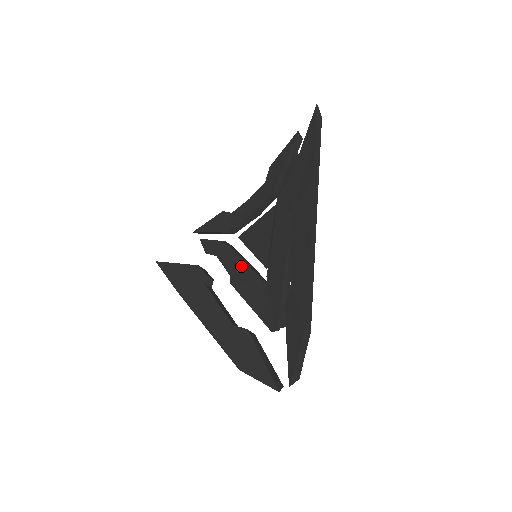
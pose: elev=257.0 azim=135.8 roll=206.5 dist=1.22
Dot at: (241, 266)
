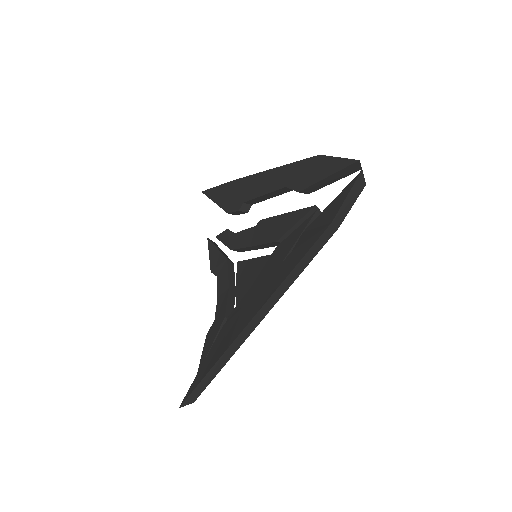
Dot at: (256, 283)
